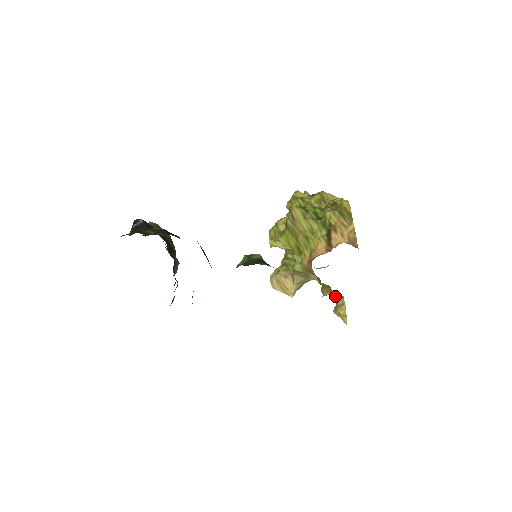
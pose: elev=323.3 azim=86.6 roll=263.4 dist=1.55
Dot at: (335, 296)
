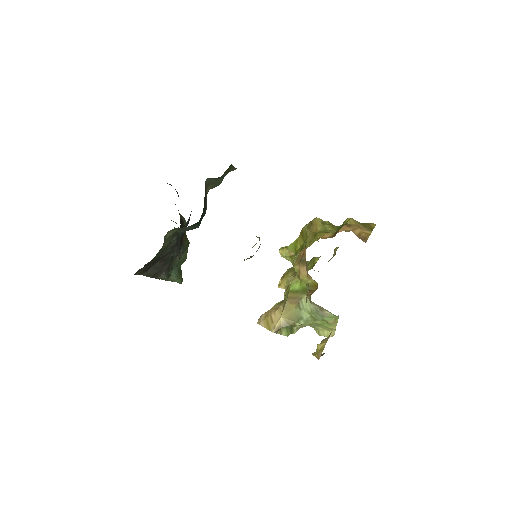
Dot at: (323, 353)
